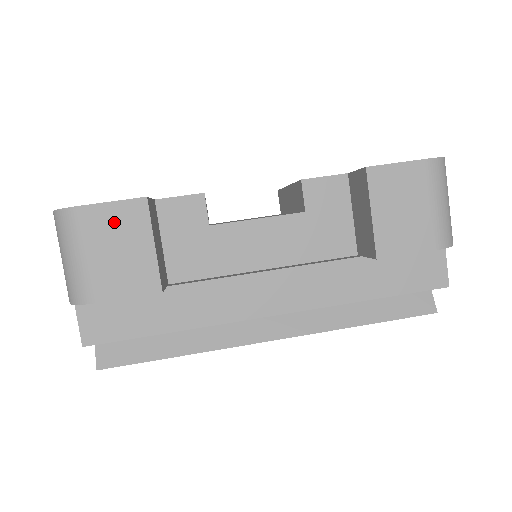
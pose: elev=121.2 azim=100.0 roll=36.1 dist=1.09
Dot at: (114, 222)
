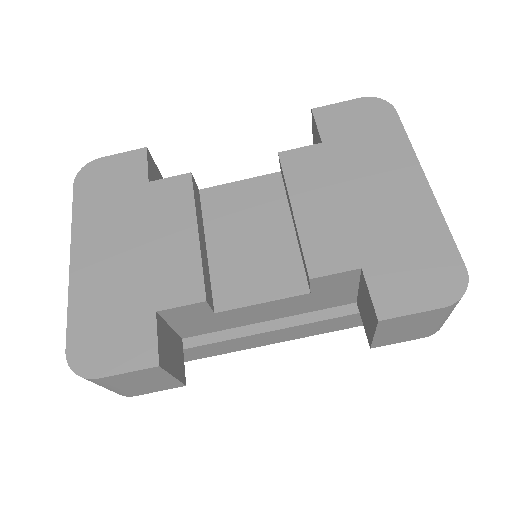
Dot at: (133, 377)
